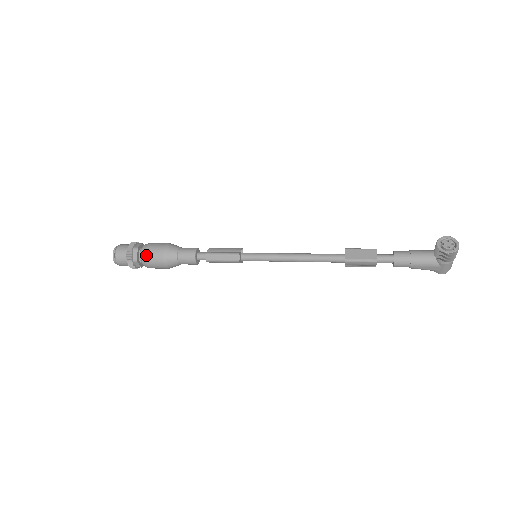
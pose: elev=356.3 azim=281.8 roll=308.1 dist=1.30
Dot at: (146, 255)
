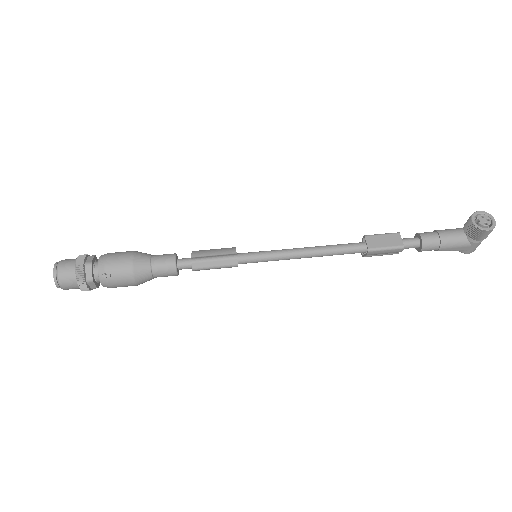
Dot at: (106, 271)
